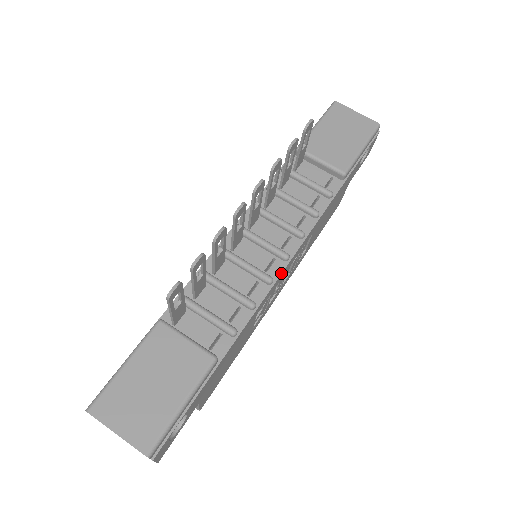
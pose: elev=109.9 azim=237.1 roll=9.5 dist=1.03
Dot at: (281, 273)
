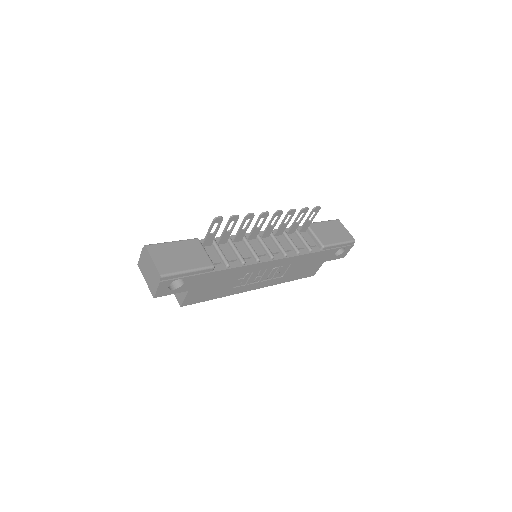
Dot at: (265, 261)
